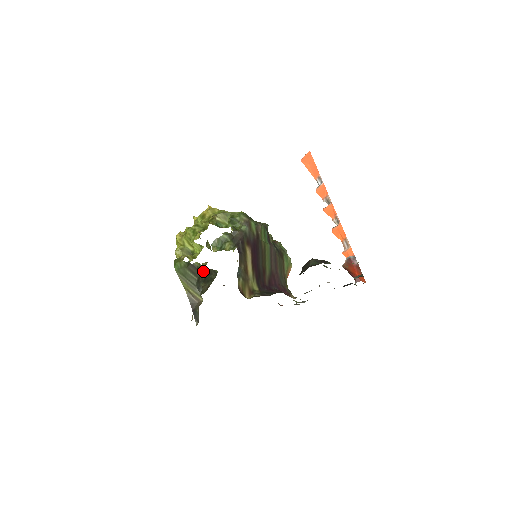
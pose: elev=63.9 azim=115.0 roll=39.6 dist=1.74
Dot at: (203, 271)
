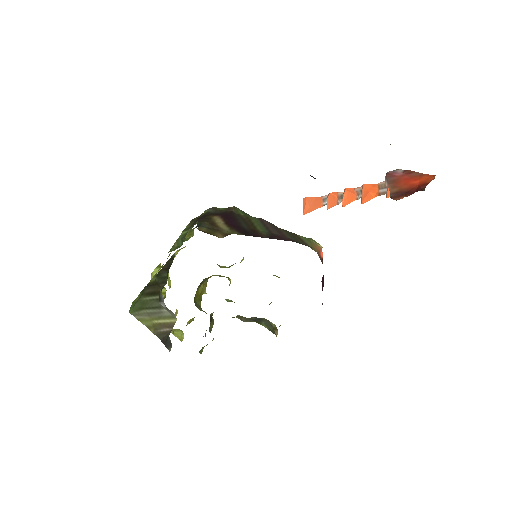
Dot at: (160, 275)
